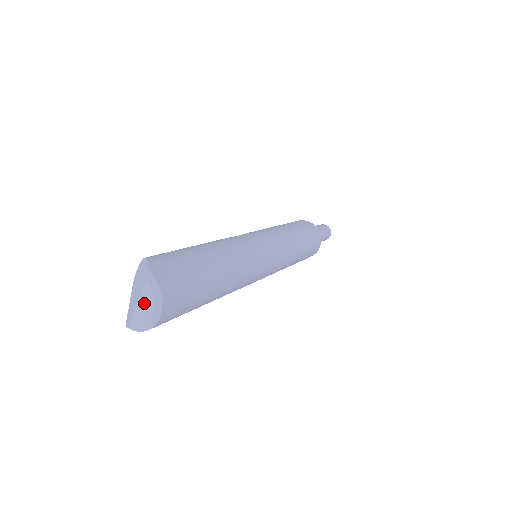
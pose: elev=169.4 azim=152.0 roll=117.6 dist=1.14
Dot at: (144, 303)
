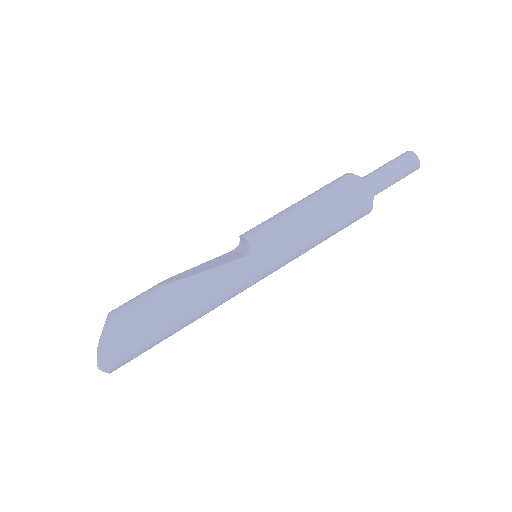
Dot at: occluded
